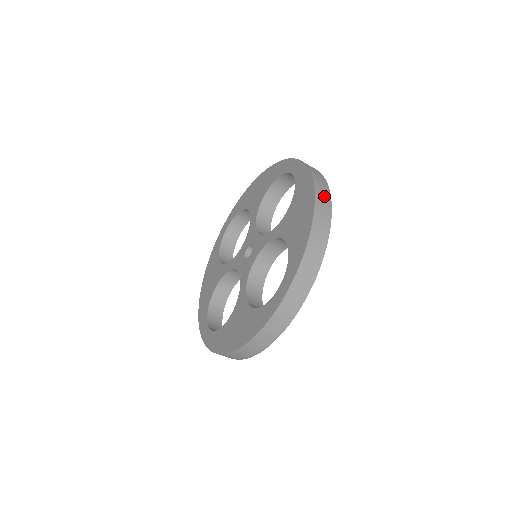
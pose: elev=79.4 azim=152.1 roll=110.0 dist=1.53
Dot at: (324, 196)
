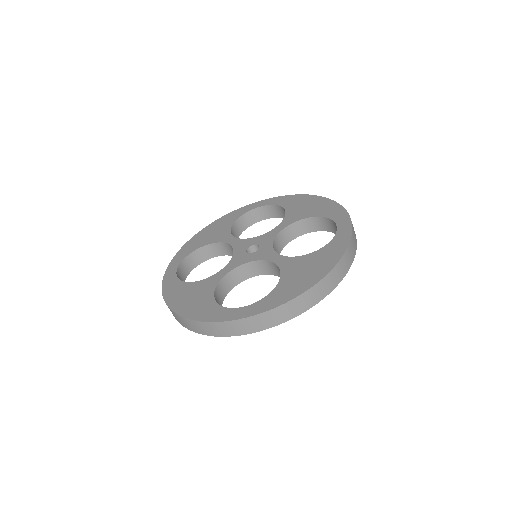
Dot at: (338, 276)
